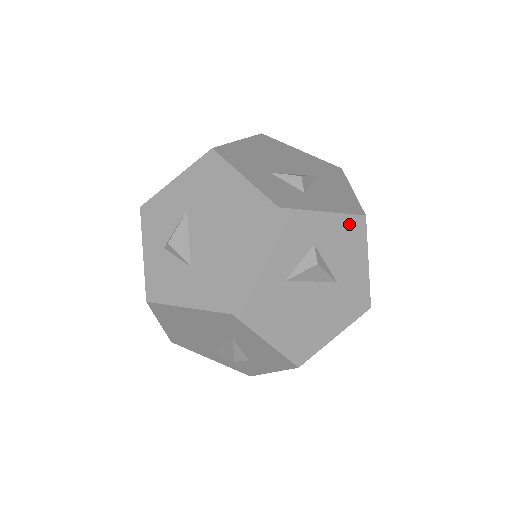
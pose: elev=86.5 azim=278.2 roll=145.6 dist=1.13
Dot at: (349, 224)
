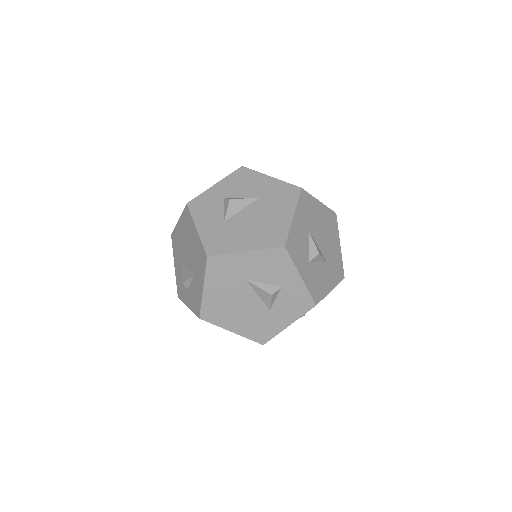
Dot at: (236, 176)
